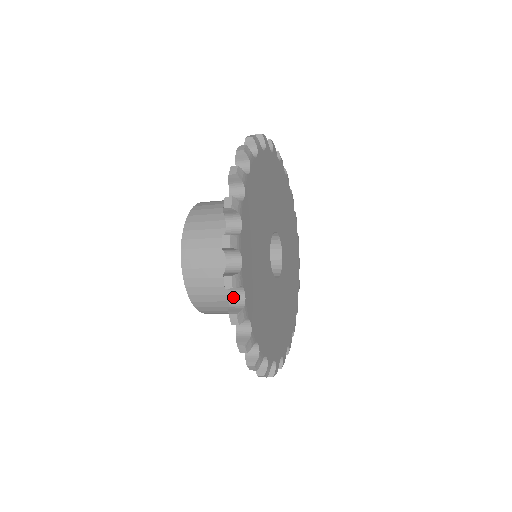
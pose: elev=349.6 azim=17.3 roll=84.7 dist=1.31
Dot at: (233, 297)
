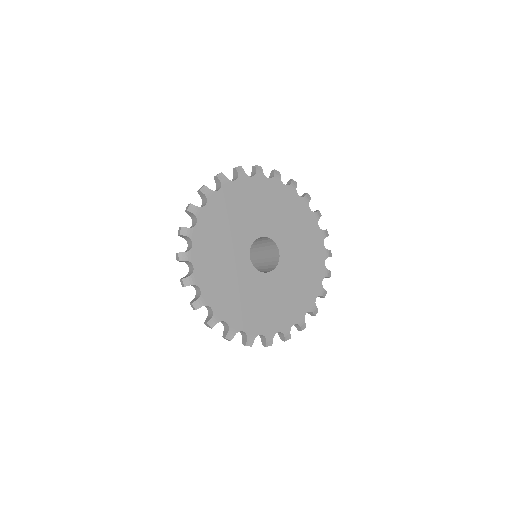
Dot at: (190, 270)
